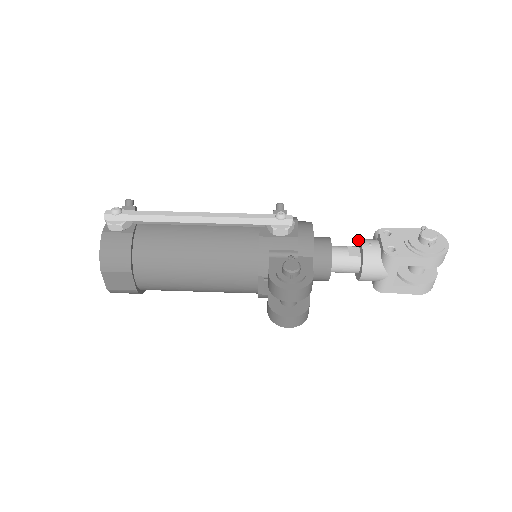
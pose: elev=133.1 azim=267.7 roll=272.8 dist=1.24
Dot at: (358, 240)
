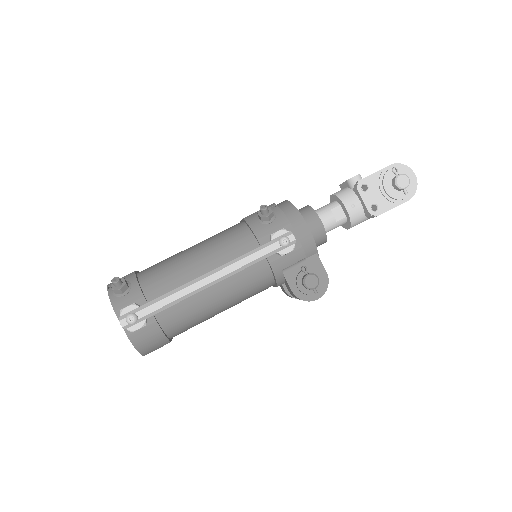
Dot at: (337, 197)
